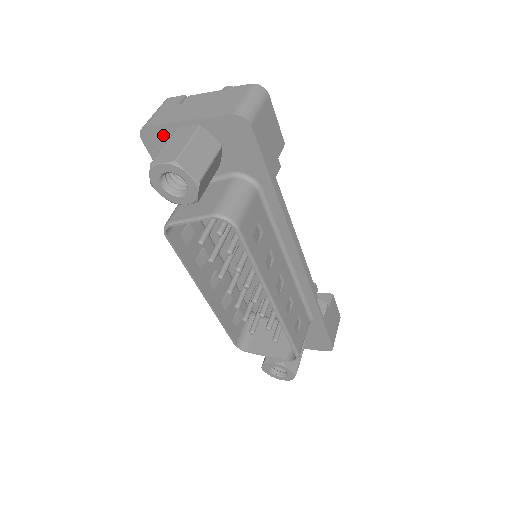
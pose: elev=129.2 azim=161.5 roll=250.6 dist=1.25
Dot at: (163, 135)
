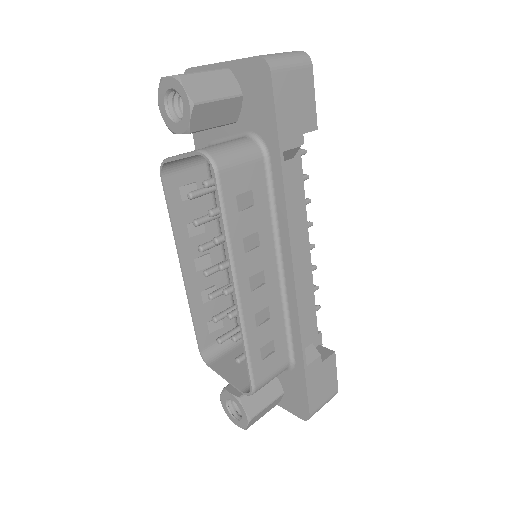
Dot at: occluded
